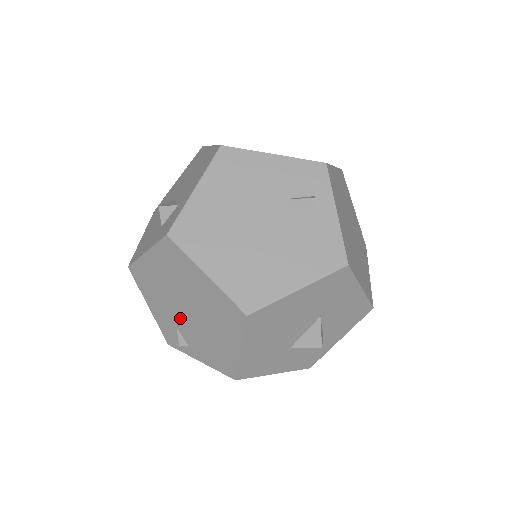
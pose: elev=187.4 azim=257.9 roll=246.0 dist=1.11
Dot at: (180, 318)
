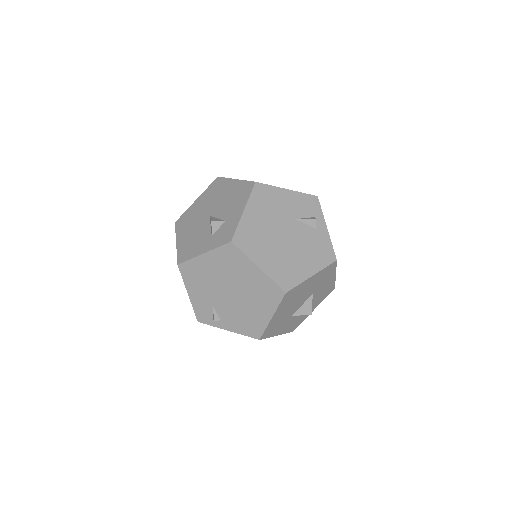
Dot at: (220, 300)
